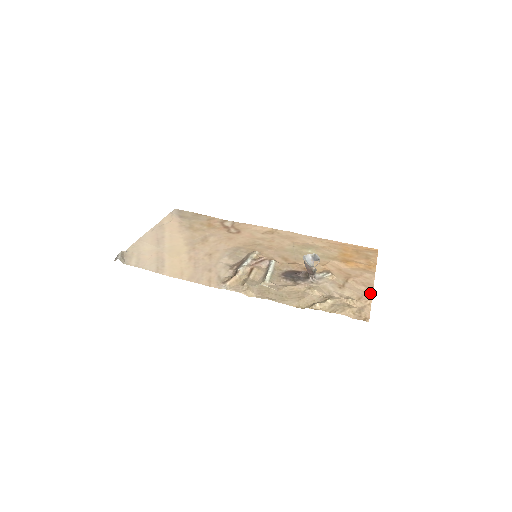
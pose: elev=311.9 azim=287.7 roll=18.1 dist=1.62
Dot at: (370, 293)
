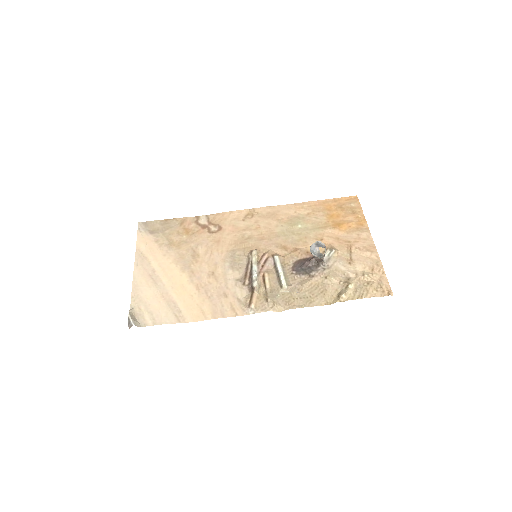
Dot at: (377, 258)
